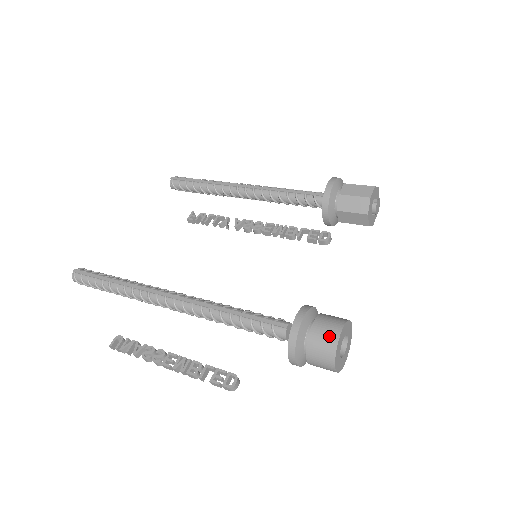
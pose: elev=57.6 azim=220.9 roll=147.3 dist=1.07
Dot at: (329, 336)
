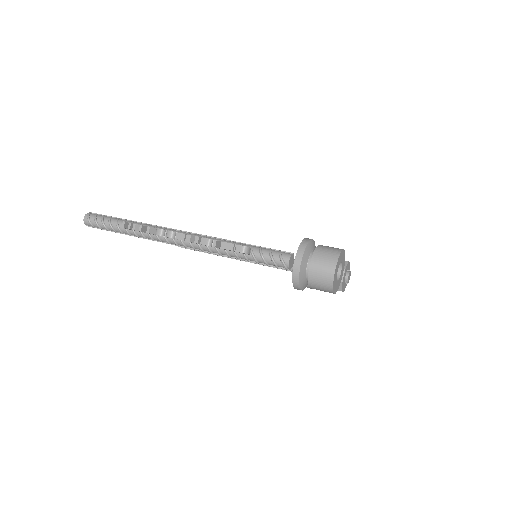
Dot at: (335, 248)
